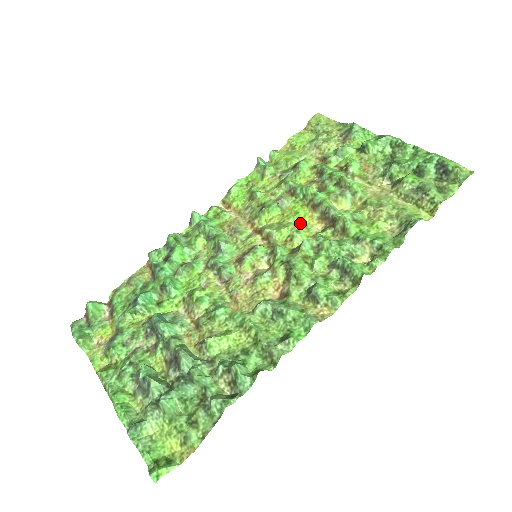
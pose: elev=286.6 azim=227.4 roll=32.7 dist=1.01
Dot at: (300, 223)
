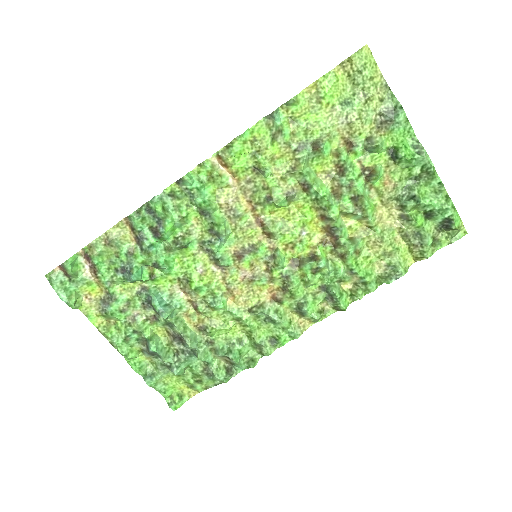
Dot at: (304, 228)
